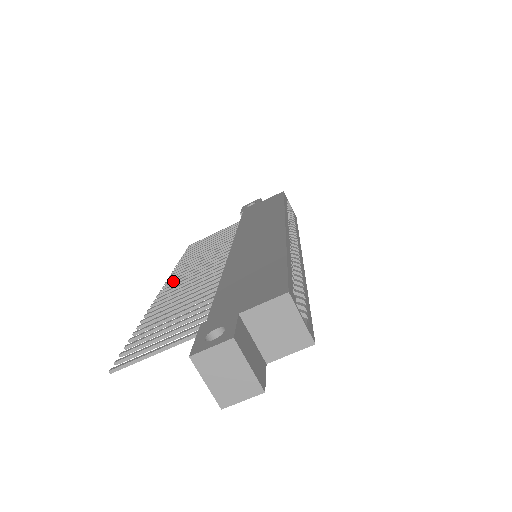
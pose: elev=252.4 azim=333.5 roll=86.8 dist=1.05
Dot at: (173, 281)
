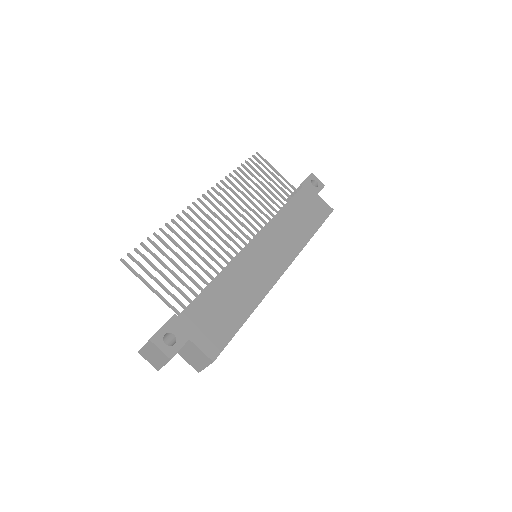
Dot at: (213, 197)
